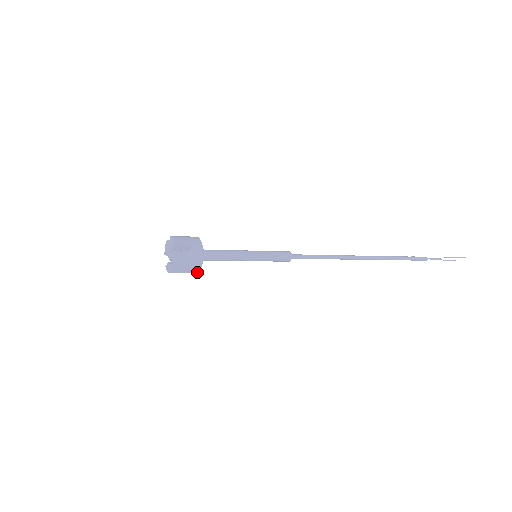
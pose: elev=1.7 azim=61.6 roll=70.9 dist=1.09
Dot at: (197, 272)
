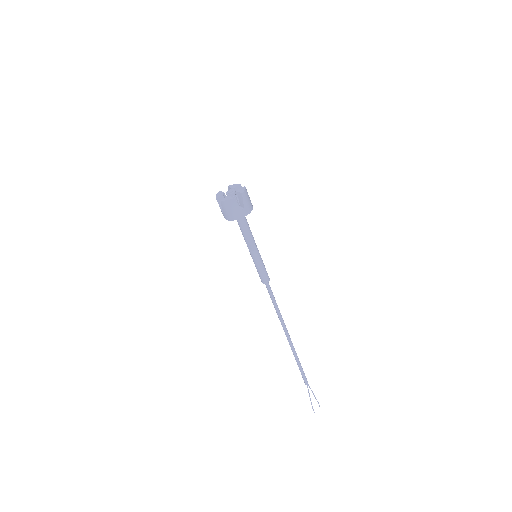
Dot at: (245, 215)
